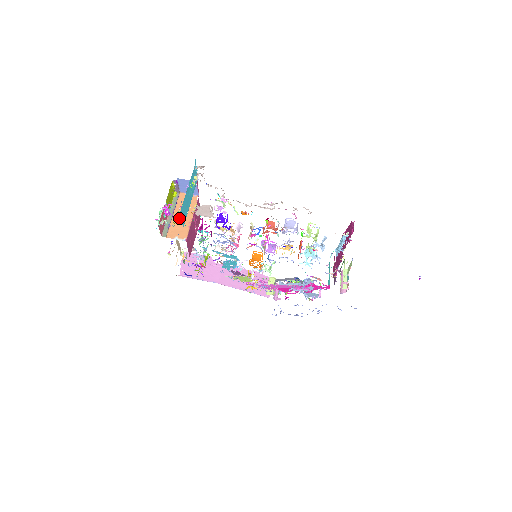
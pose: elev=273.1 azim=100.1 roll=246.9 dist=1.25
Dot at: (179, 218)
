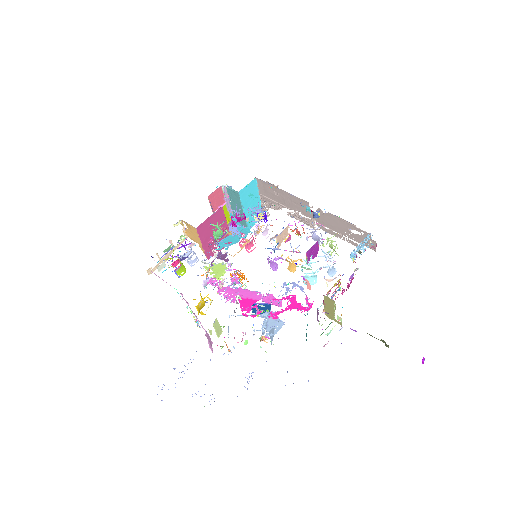
Dot at: occluded
